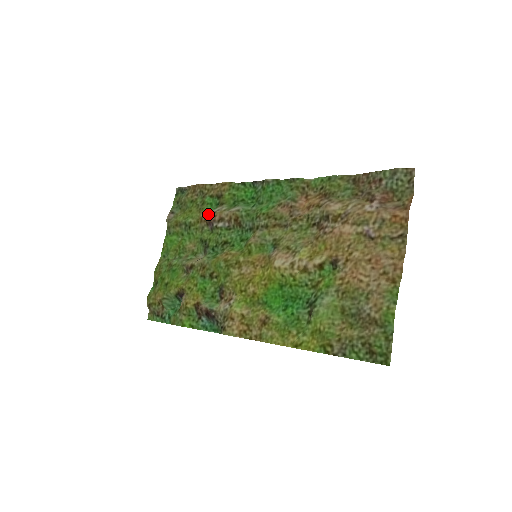
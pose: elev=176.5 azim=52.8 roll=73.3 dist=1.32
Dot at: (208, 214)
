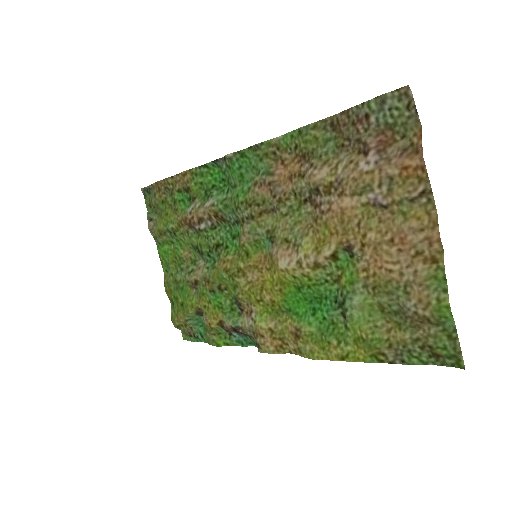
Dot at: (184, 217)
